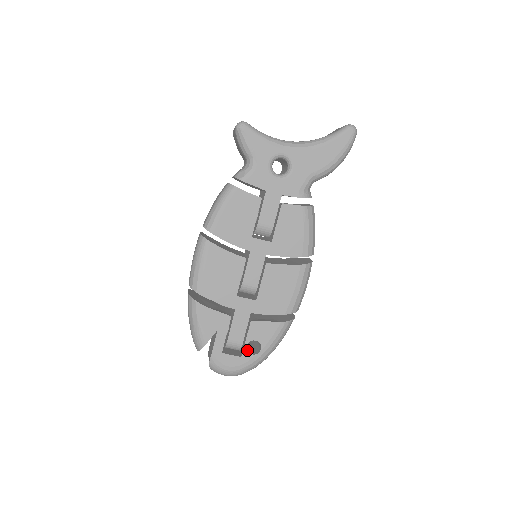
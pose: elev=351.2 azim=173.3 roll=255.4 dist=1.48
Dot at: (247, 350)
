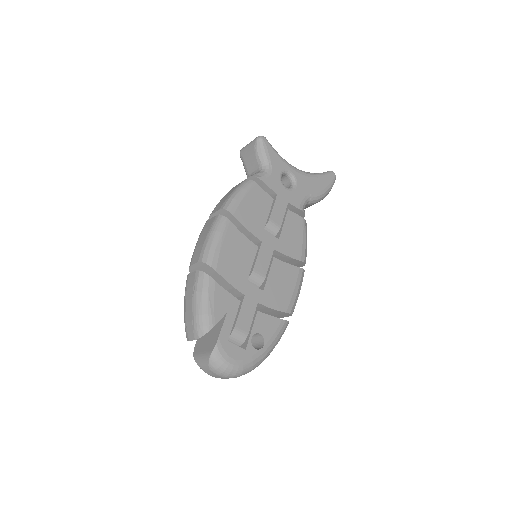
Dot at: (249, 345)
